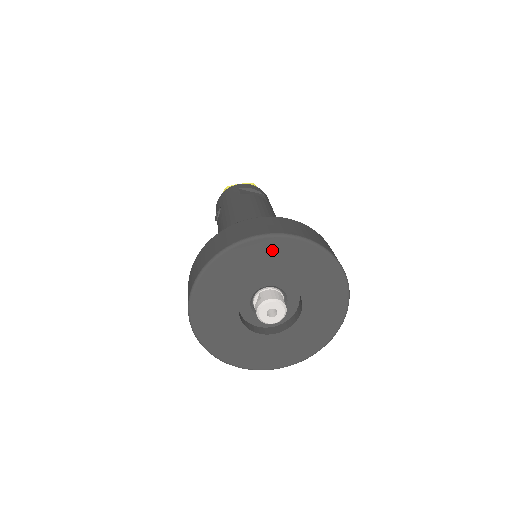
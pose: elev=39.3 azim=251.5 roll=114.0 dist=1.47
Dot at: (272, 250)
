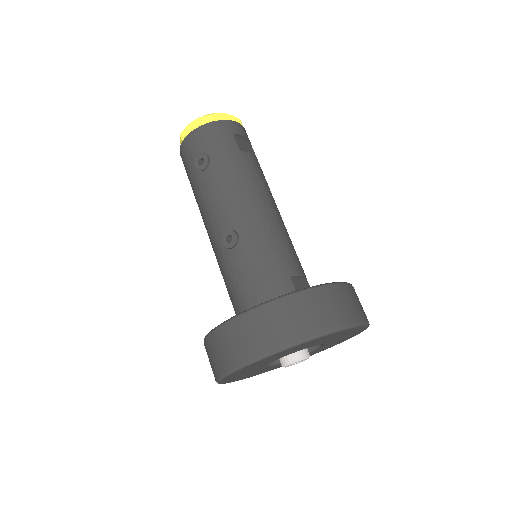
Dot at: (341, 333)
